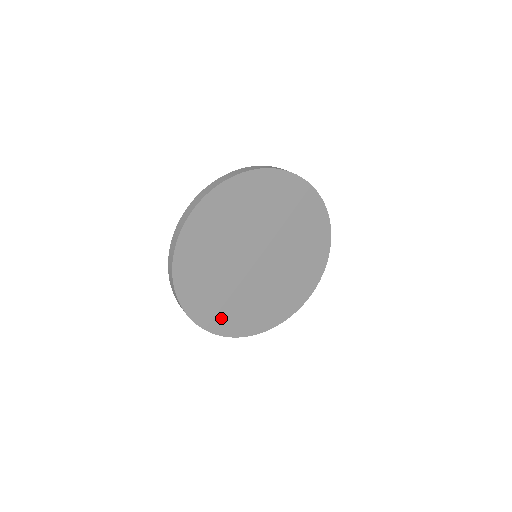
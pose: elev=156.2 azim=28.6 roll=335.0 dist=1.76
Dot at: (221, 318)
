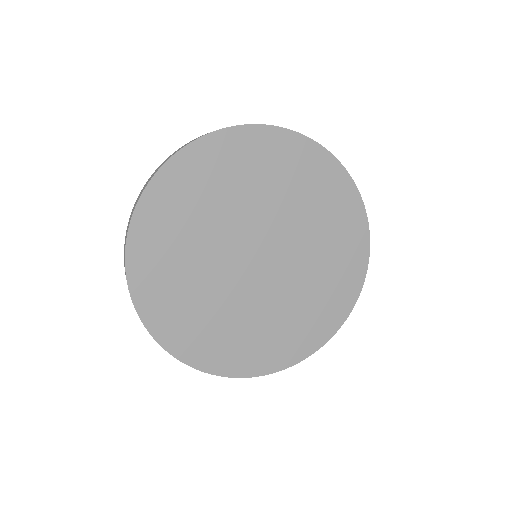
Dot at: (224, 352)
